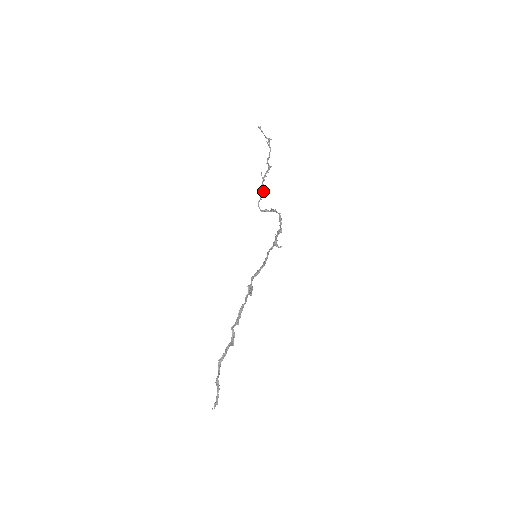
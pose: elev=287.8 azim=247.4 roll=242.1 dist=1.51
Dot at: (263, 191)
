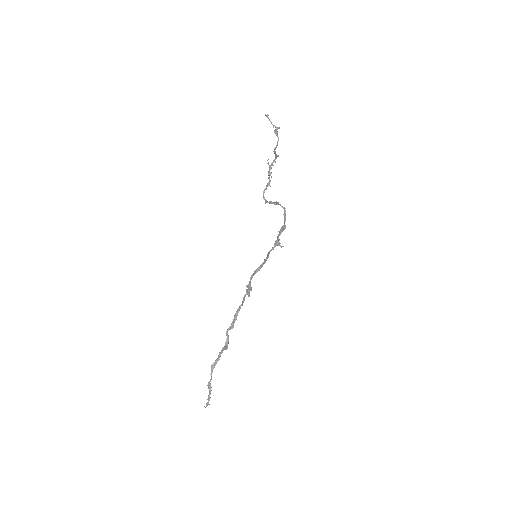
Dot at: (269, 179)
